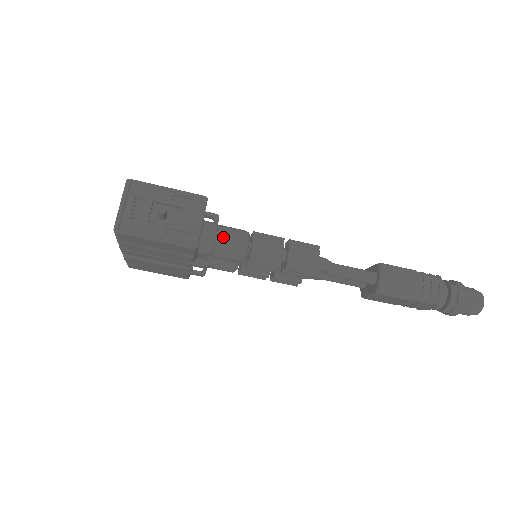
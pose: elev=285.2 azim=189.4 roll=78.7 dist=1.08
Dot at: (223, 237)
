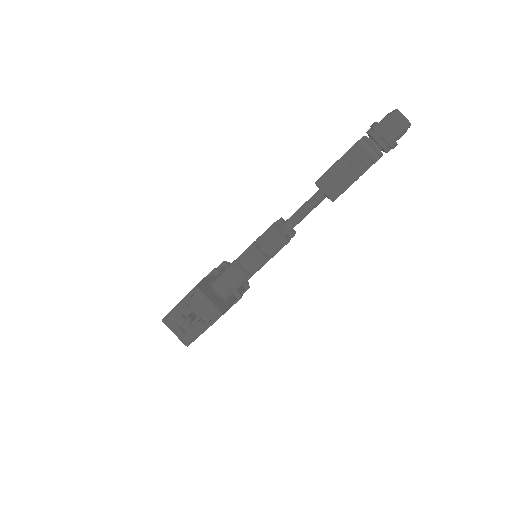
Dot at: (228, 282)
